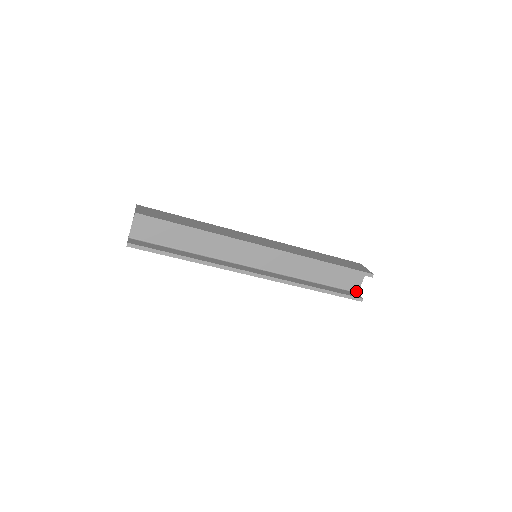
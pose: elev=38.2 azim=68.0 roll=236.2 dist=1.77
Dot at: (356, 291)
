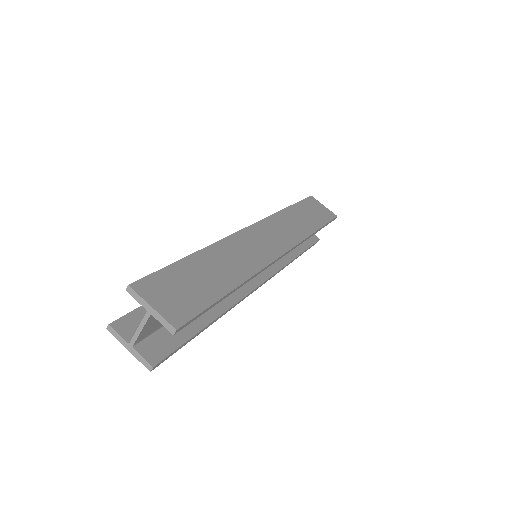
Dot at: occluded
